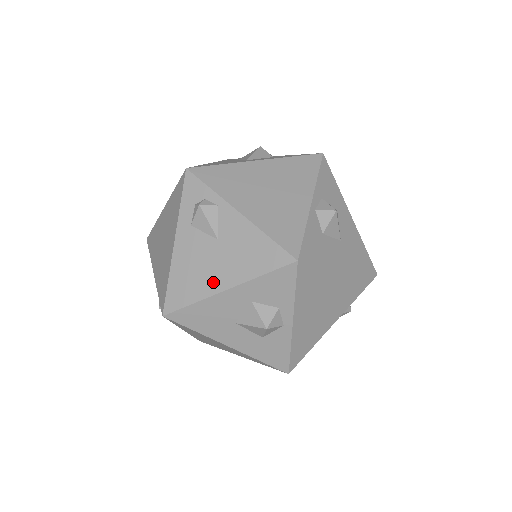
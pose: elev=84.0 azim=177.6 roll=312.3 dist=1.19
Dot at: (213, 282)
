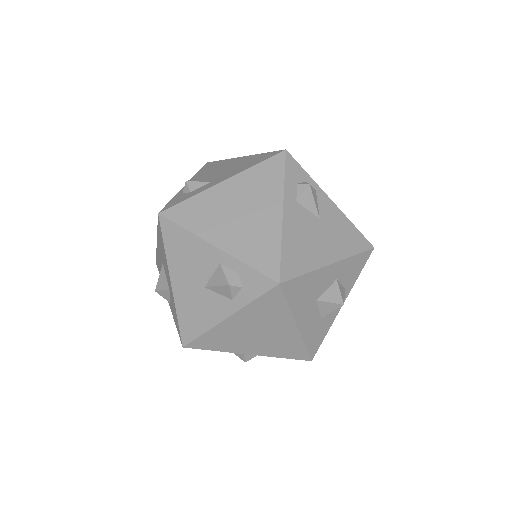
Dot at: (321, 255)
